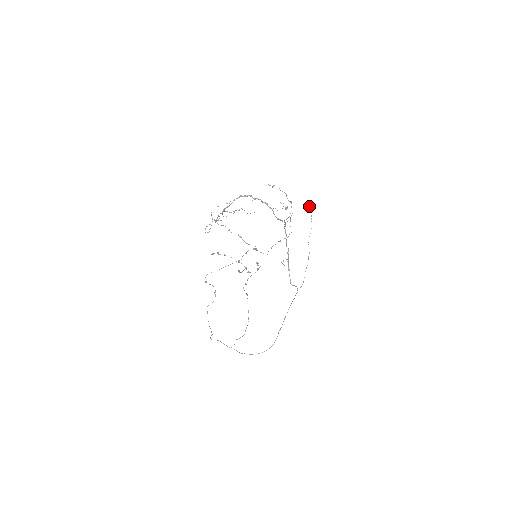
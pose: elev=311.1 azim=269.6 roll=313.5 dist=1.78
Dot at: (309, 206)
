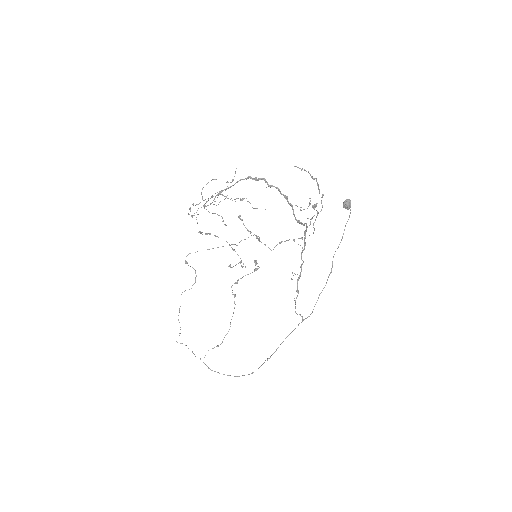
Dot at: (348, 208)
